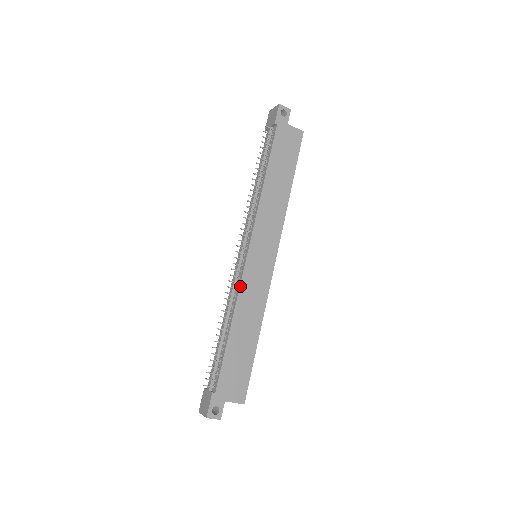
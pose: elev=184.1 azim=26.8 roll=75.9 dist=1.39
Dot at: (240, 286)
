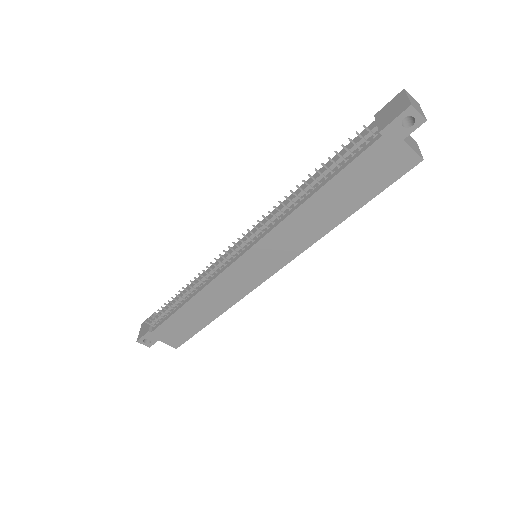
Dot at: (215, 279)
